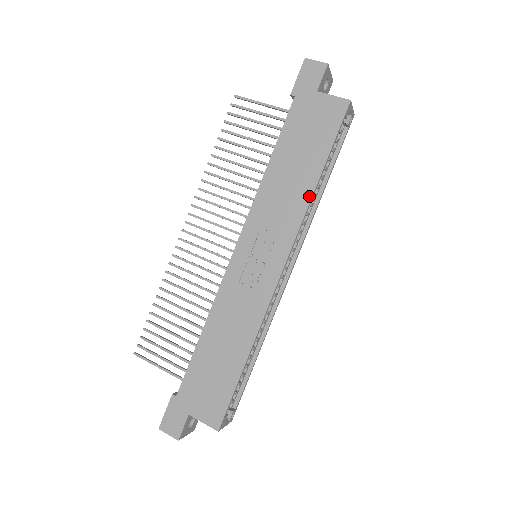
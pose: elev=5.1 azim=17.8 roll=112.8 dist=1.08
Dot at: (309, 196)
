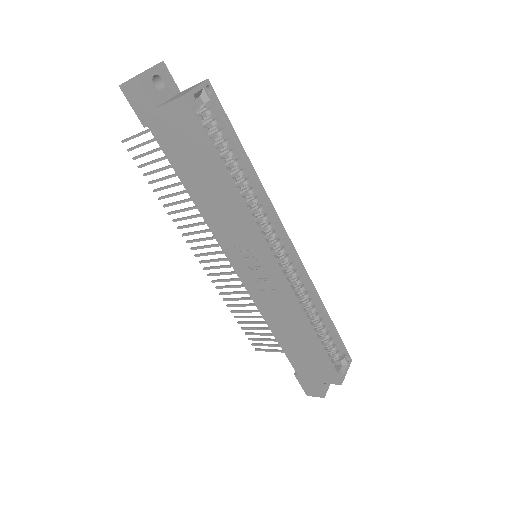
Dot at: (238, 202)
